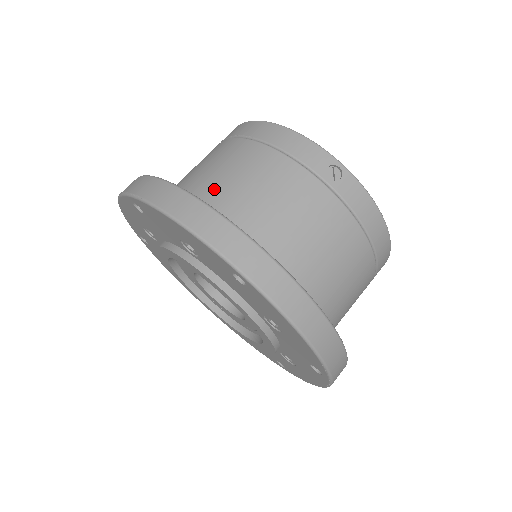
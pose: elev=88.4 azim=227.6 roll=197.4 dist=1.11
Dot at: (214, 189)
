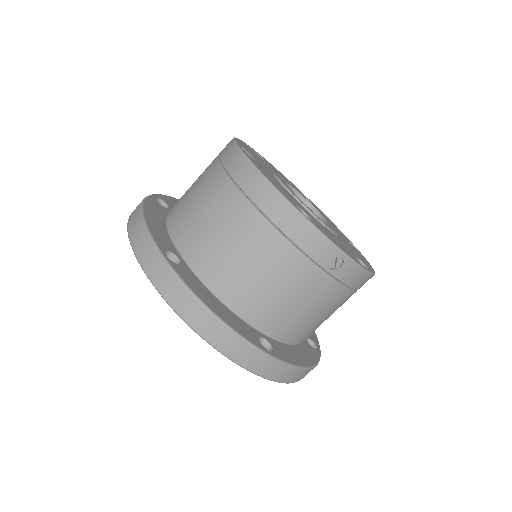
Dot at: (226, 273)
